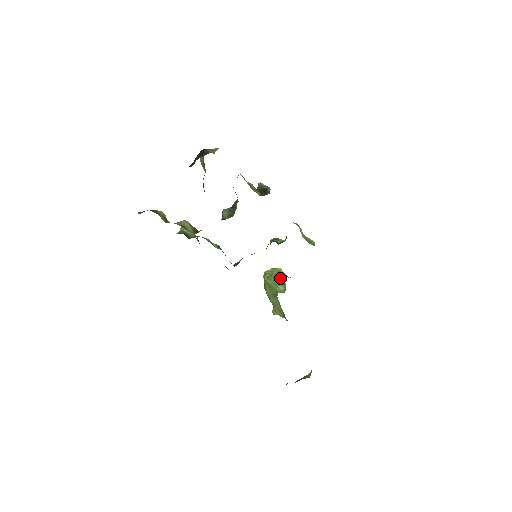
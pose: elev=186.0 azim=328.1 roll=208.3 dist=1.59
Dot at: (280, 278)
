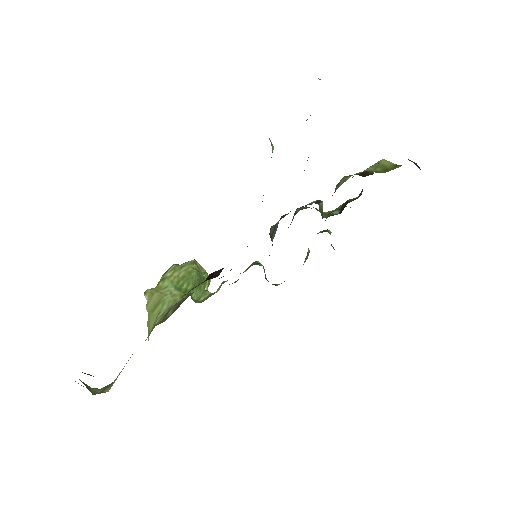
Dot at: (204, 287)
